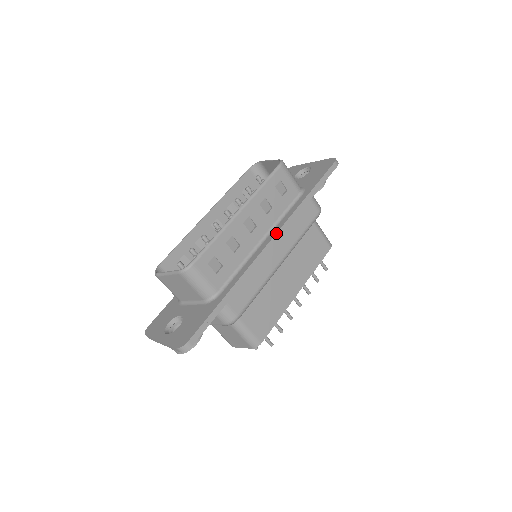
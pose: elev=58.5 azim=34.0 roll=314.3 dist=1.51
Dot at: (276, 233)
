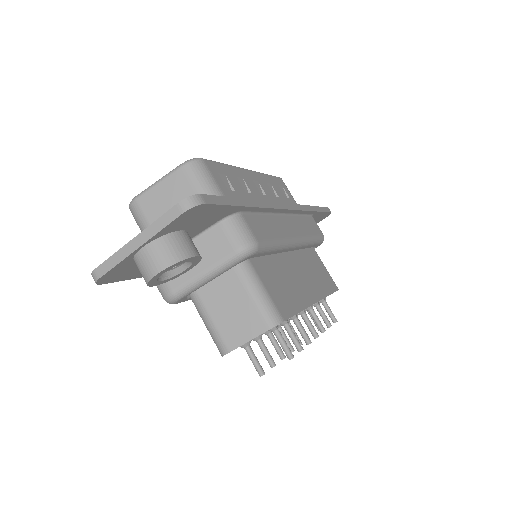
Dot at: (290, 203)
